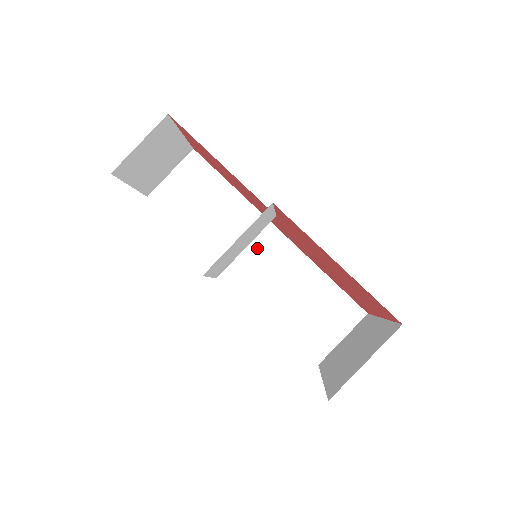
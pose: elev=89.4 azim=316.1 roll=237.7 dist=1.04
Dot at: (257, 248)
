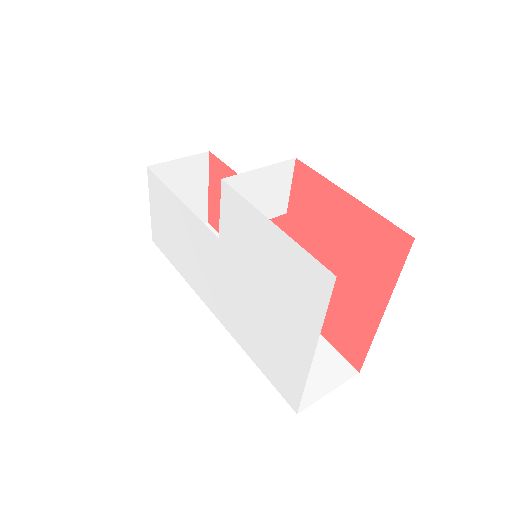
Dot at: occluded
